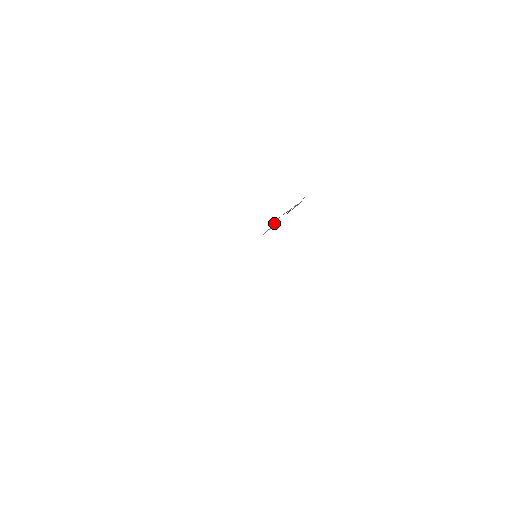
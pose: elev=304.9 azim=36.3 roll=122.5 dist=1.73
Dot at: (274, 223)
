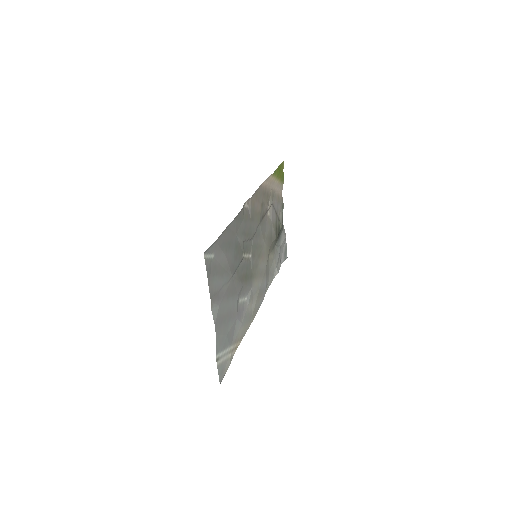
Dot at: (278, 268)
